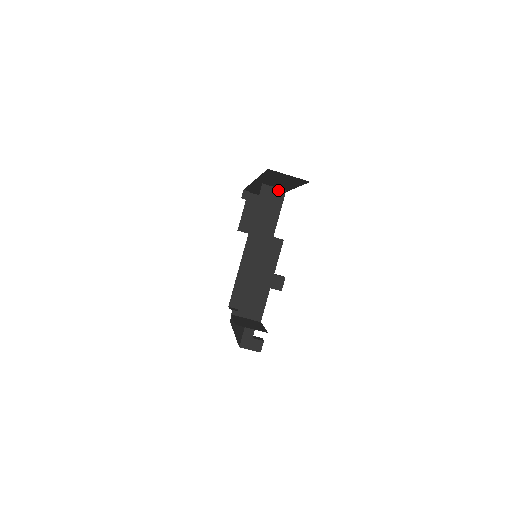
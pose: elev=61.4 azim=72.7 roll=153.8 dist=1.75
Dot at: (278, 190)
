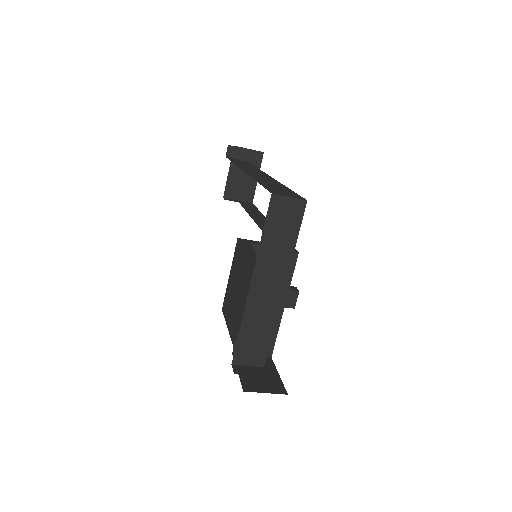
Dot at: (295, 201)
